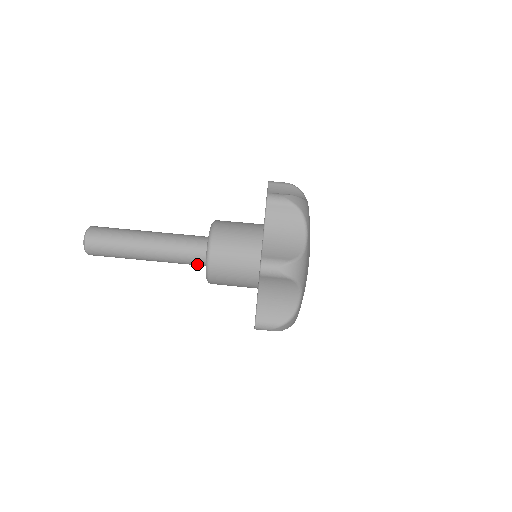
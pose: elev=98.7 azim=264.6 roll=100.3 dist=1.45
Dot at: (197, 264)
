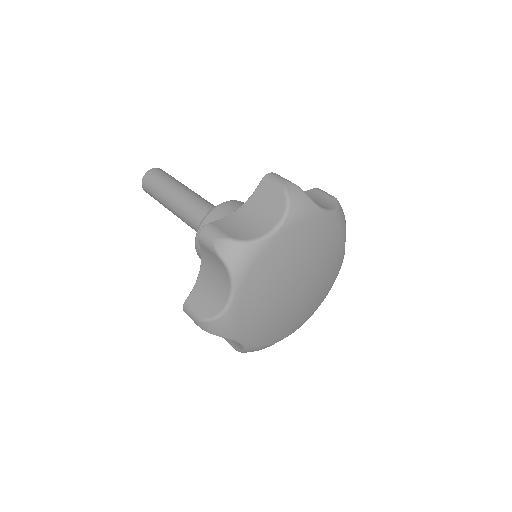
Dot at: occluded
